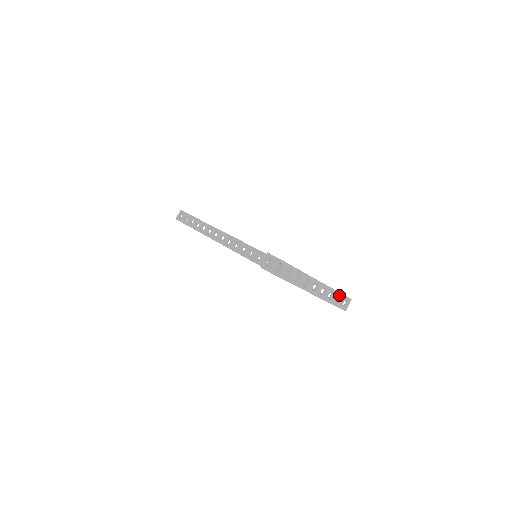
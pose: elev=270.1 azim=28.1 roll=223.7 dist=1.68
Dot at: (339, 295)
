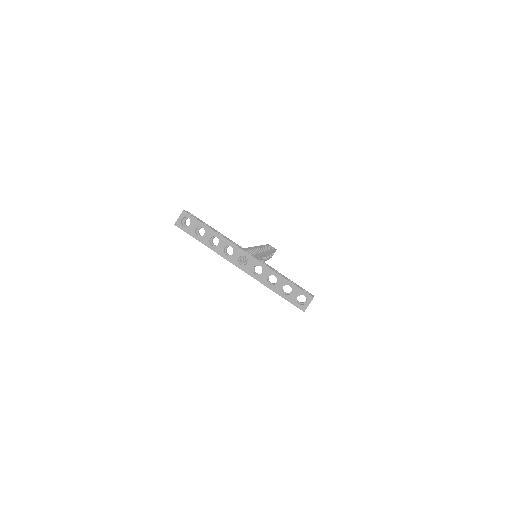
Dot at: (287, 284)
